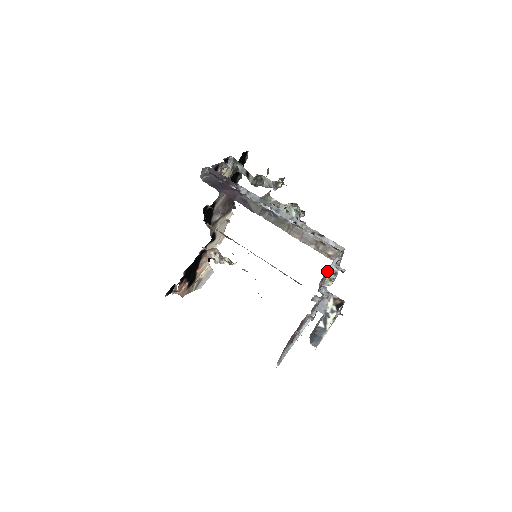
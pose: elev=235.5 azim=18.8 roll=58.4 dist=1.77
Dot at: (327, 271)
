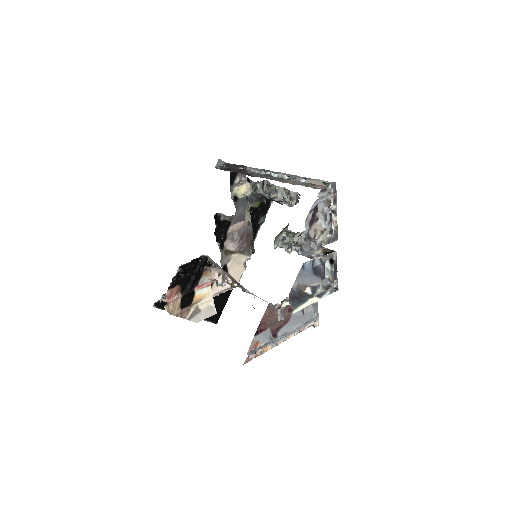
Dot at: (316, 213)
